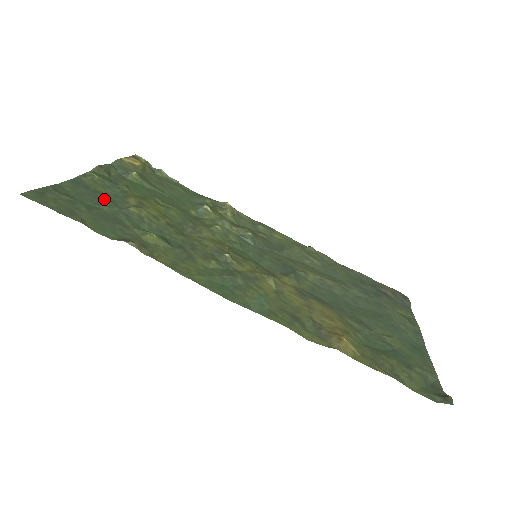
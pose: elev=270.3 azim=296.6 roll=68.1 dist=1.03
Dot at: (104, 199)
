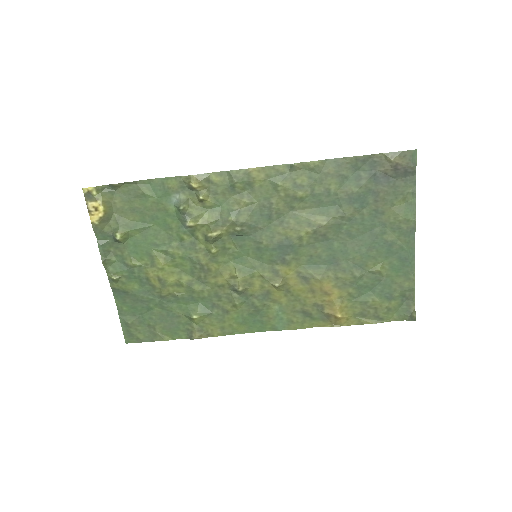
Dot at: (144, 298)
